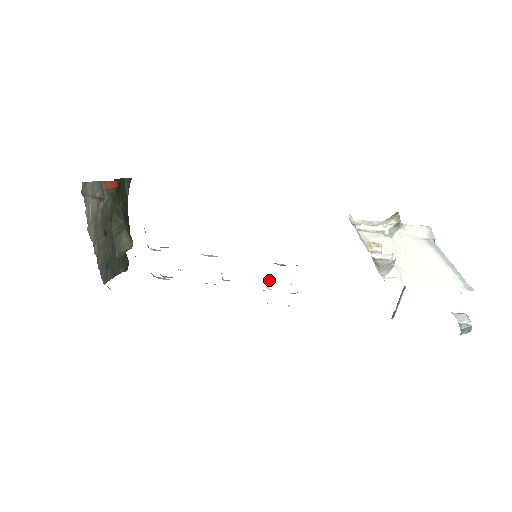
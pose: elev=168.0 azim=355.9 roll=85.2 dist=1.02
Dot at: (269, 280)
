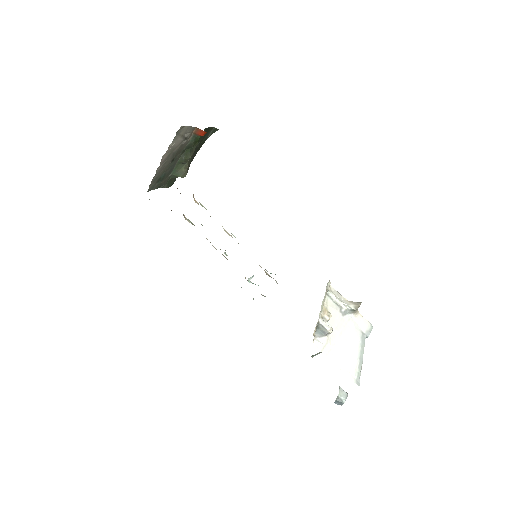
Dot at: (253, 276)
